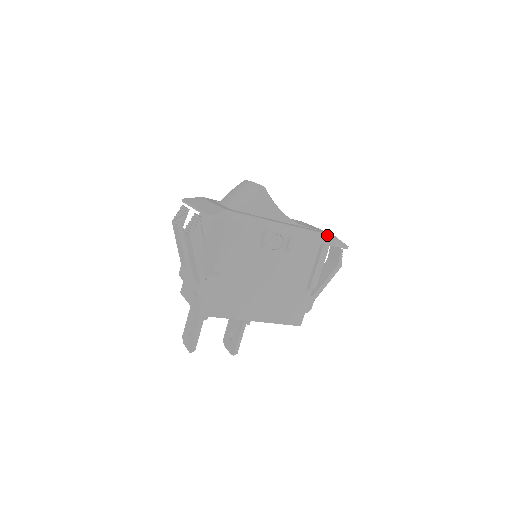
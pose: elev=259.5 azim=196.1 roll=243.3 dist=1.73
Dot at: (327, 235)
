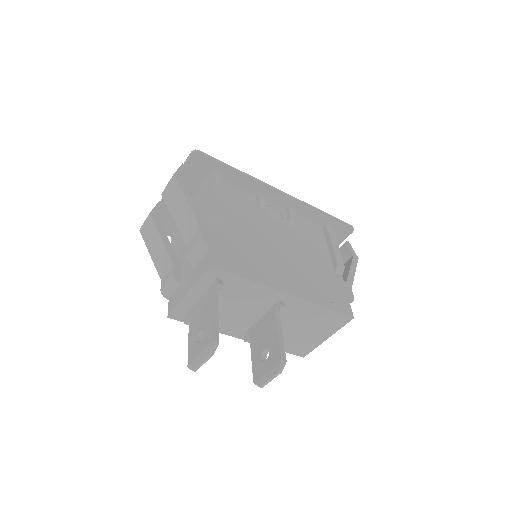
Dot at: occluded
